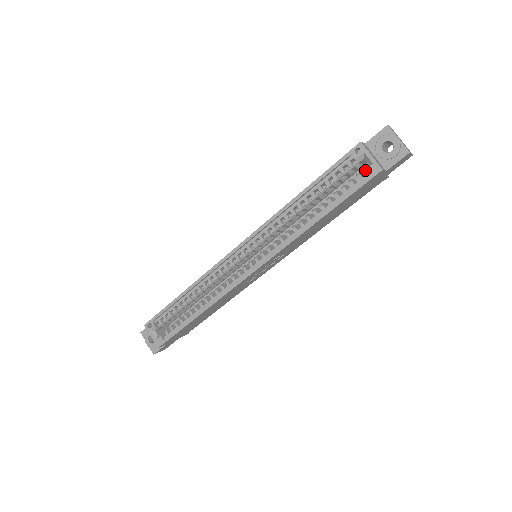
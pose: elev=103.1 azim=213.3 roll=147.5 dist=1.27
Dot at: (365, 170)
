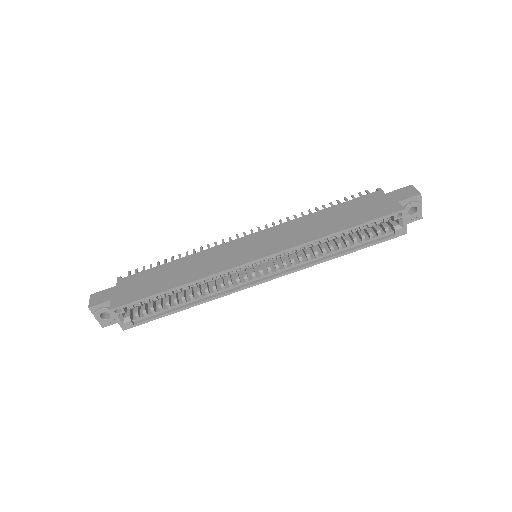
Dot at: (396, 230)
